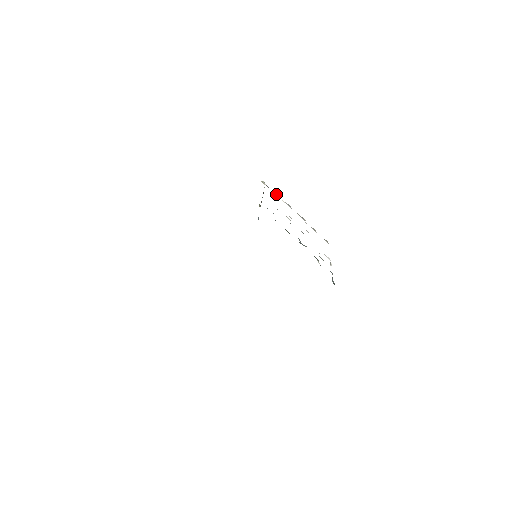
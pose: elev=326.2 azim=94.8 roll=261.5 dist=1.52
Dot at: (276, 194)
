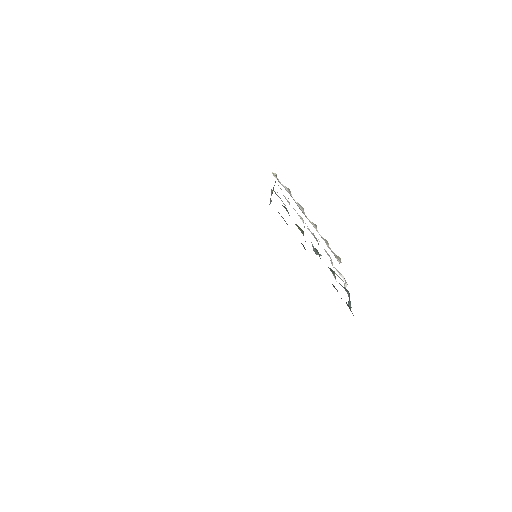
Dot at: (288, 191)
